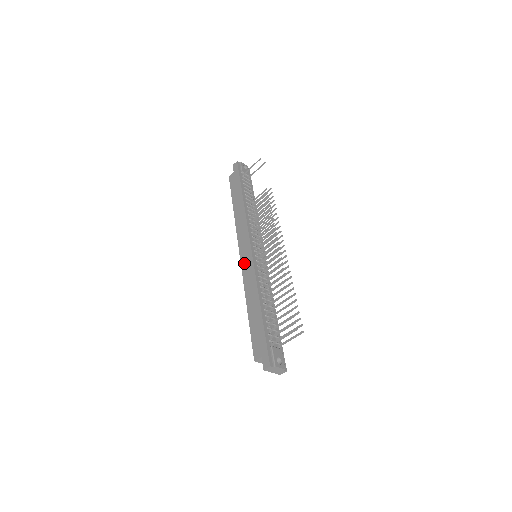
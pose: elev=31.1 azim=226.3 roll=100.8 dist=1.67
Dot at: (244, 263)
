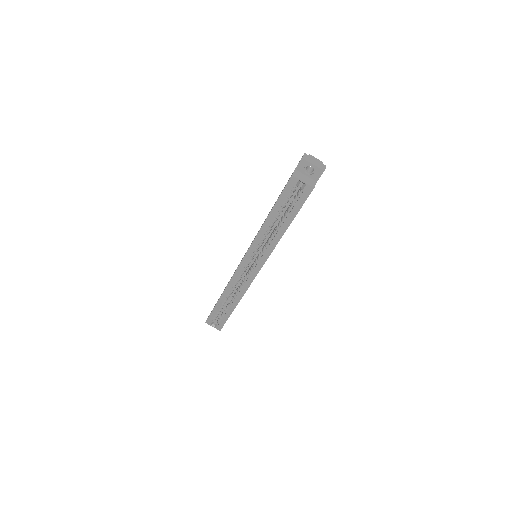
Dot at: occluded
